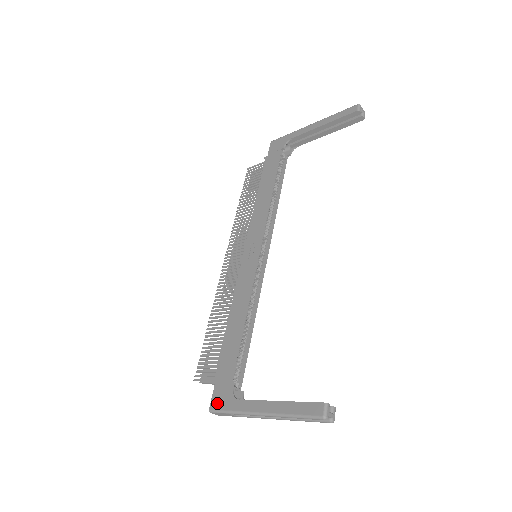
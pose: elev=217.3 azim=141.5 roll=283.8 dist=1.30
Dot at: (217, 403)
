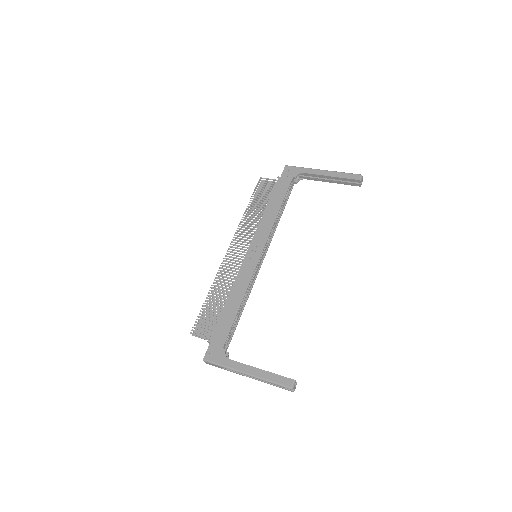
Dot at: (211, 356)
